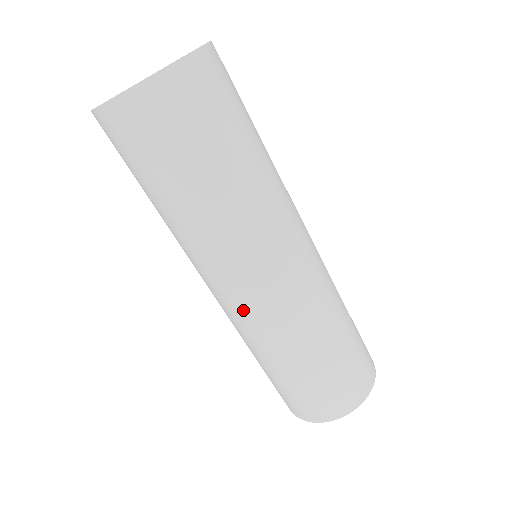
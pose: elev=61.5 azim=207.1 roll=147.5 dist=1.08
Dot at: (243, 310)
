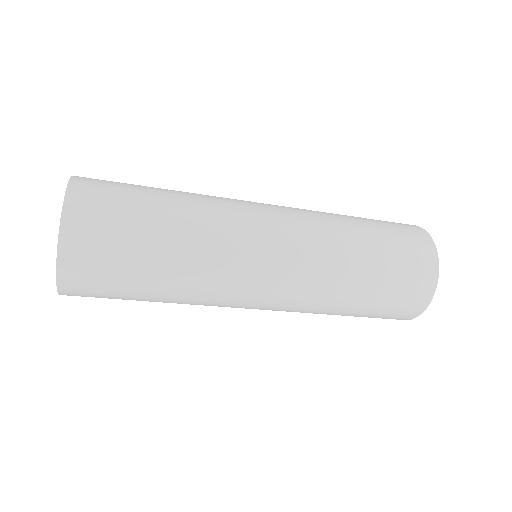
Dot at: occluded
